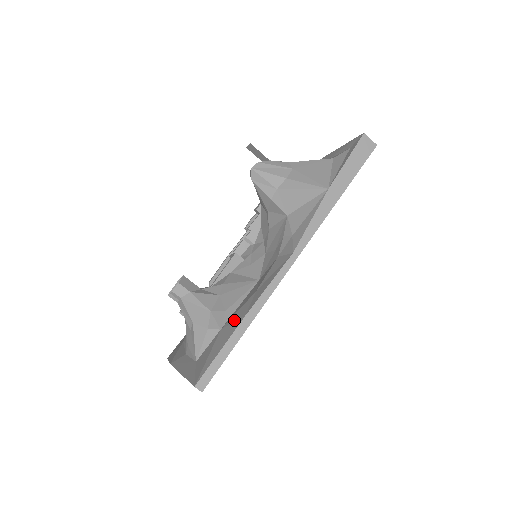
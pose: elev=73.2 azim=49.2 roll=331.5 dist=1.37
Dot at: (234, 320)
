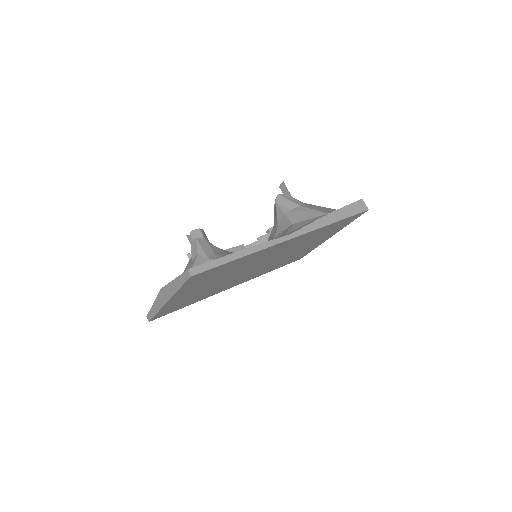
Dot at: occluded
